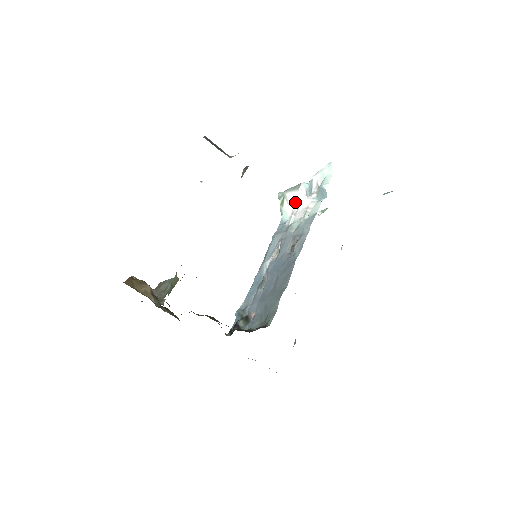
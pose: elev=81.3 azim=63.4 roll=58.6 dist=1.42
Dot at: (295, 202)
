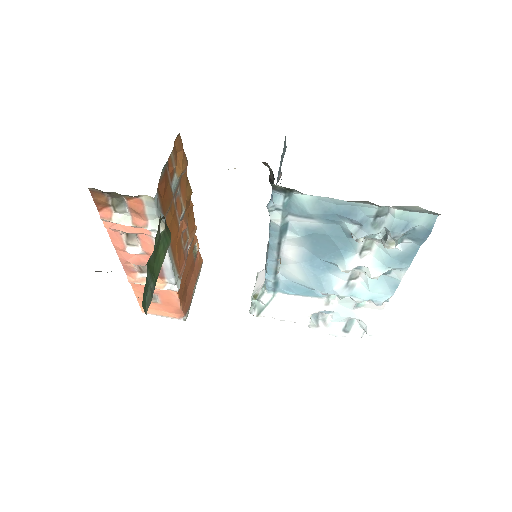
Dot at: (263, 275)
